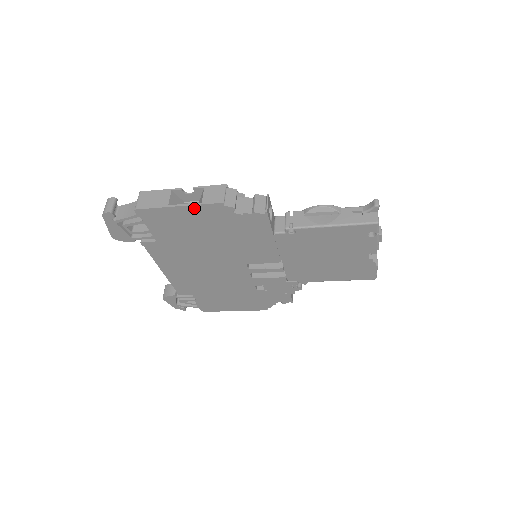
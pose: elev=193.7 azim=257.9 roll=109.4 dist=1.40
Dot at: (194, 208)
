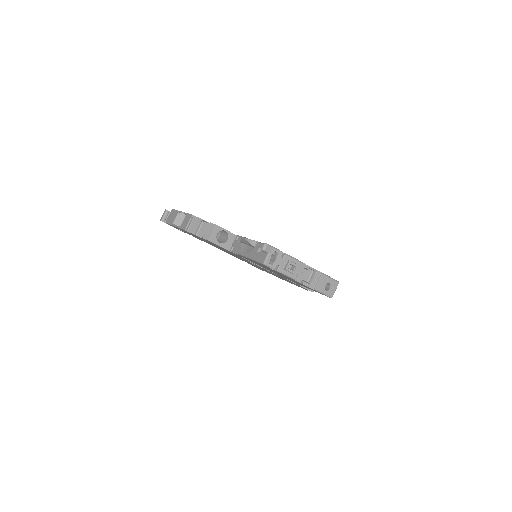
Dot at: occluded
